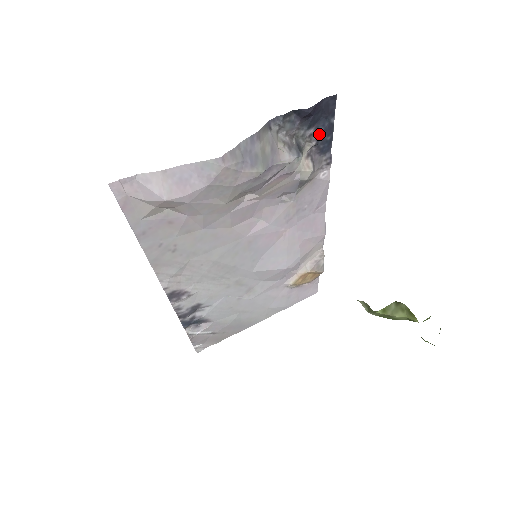
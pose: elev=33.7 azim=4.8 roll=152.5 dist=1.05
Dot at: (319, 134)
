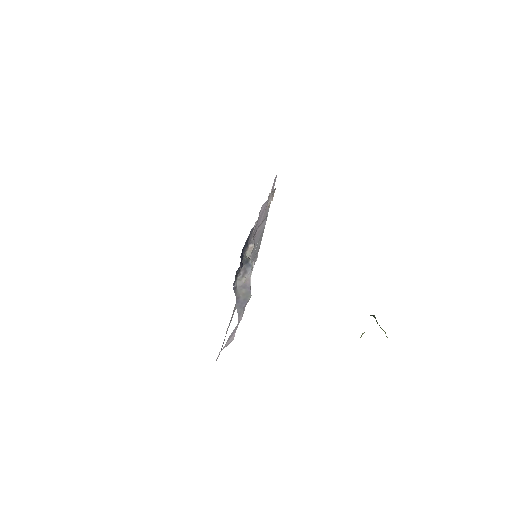
Dot at: (246, 246)
